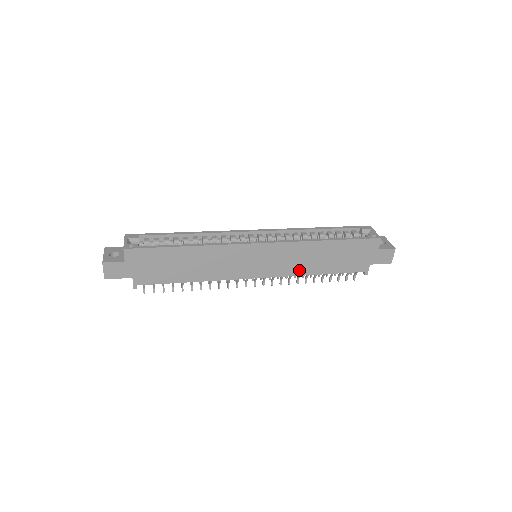
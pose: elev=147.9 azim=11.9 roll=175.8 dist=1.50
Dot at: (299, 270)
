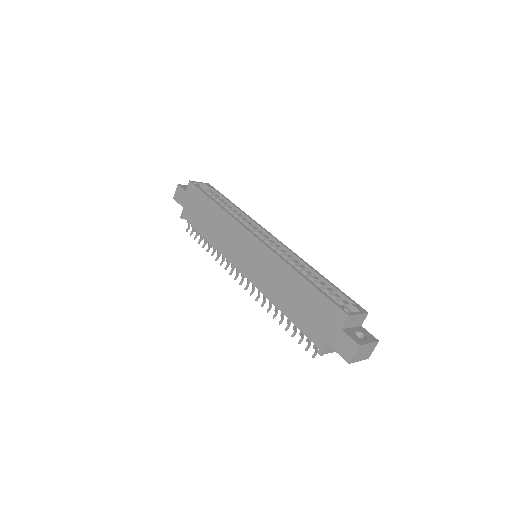
Dot at: (268, 290)
